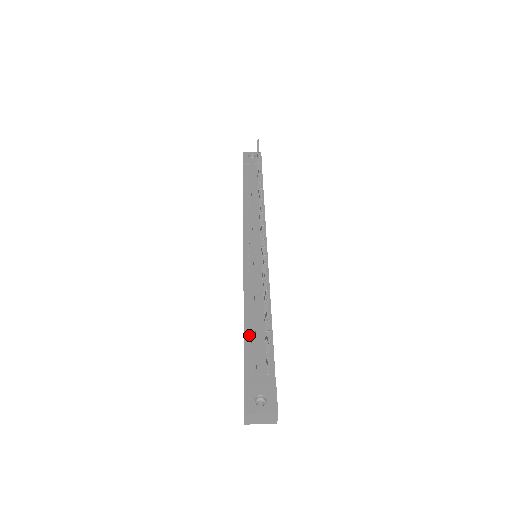
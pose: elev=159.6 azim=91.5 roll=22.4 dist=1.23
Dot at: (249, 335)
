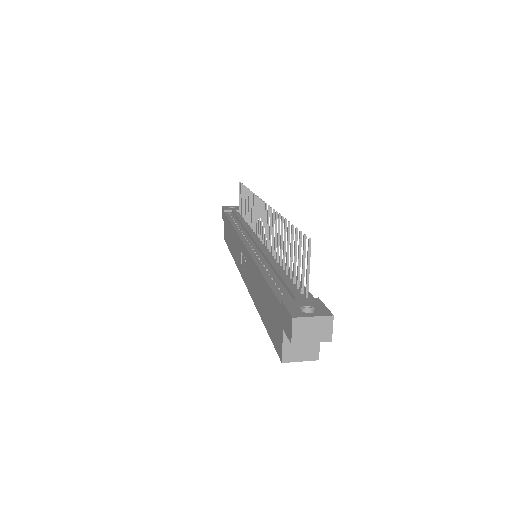
Dot at: (273, 281)
